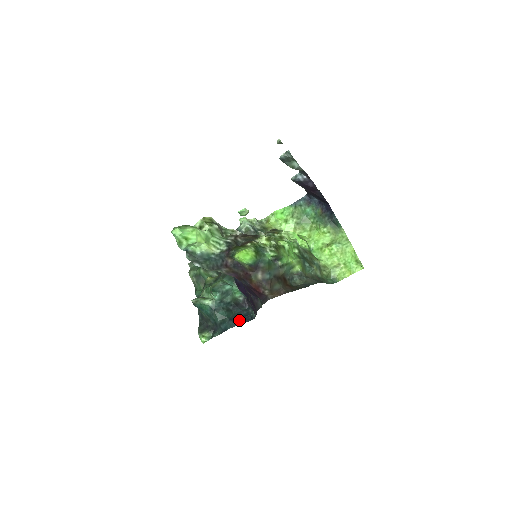
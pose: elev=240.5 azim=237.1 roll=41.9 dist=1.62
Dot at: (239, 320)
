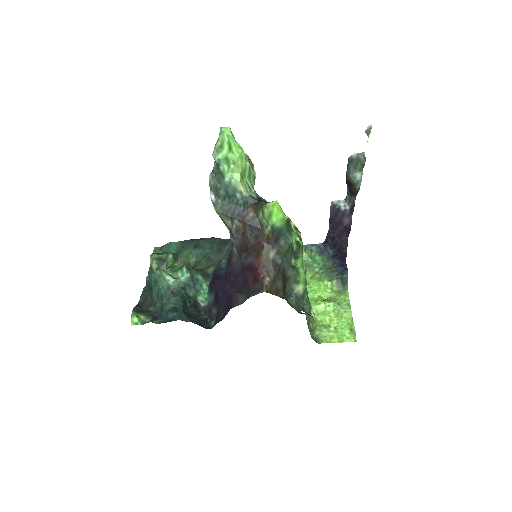
Dot at: (194, 319)
